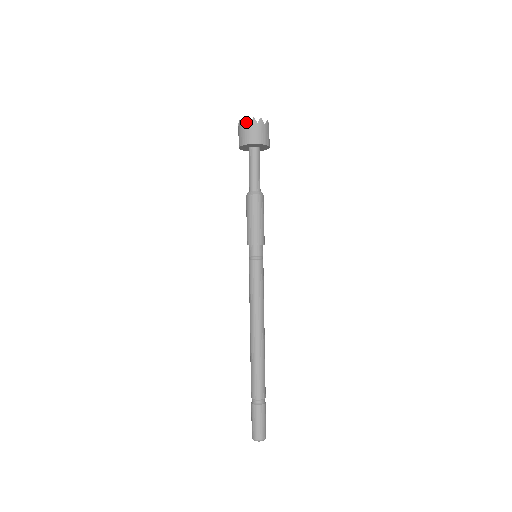
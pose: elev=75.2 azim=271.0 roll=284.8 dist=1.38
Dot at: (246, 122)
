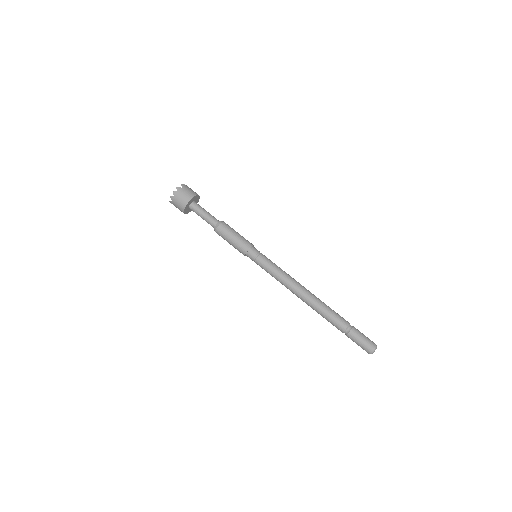
Dot at: (172, 198)
